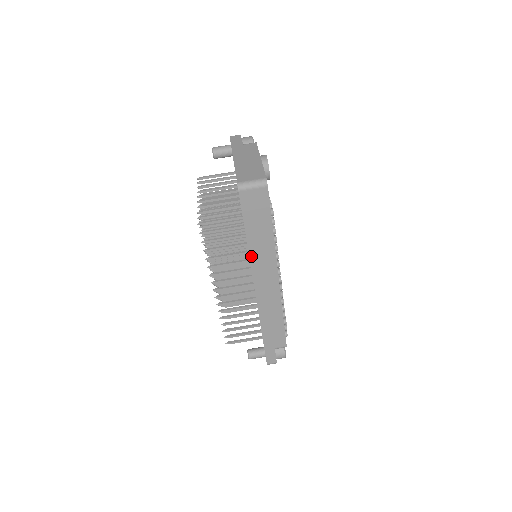
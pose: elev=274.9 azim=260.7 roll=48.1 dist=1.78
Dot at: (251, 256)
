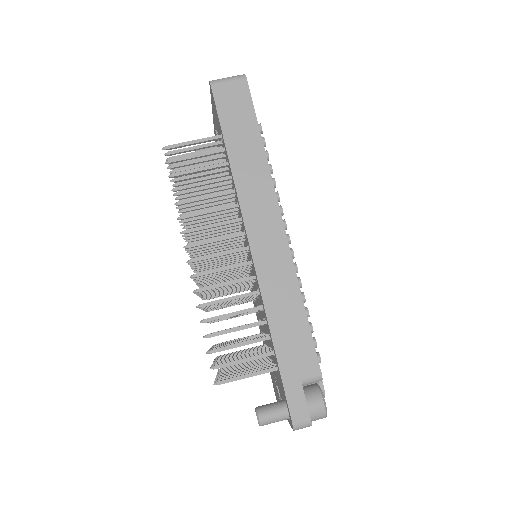
Dot at: (236, 181)
